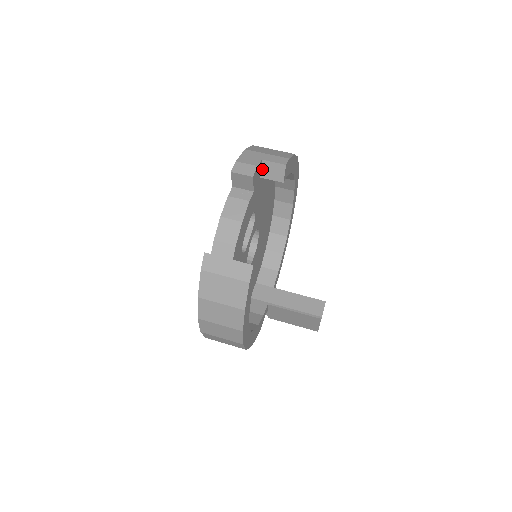
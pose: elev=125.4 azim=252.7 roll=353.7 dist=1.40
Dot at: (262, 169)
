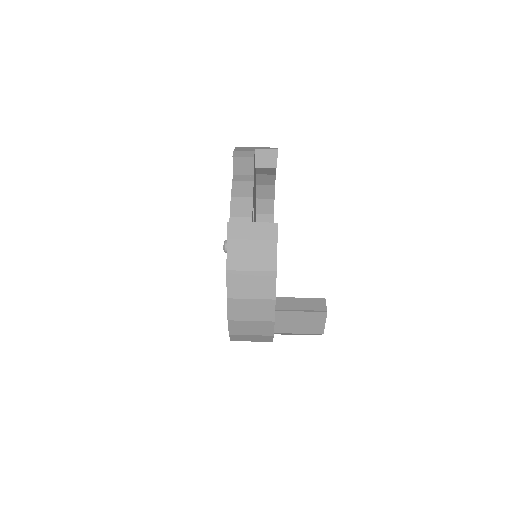
Dot at: (256, 158)
